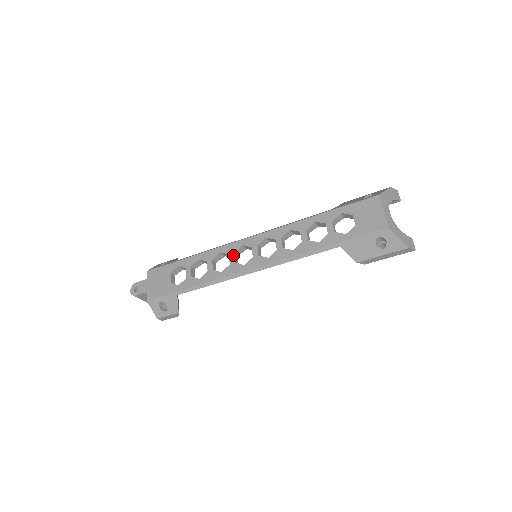
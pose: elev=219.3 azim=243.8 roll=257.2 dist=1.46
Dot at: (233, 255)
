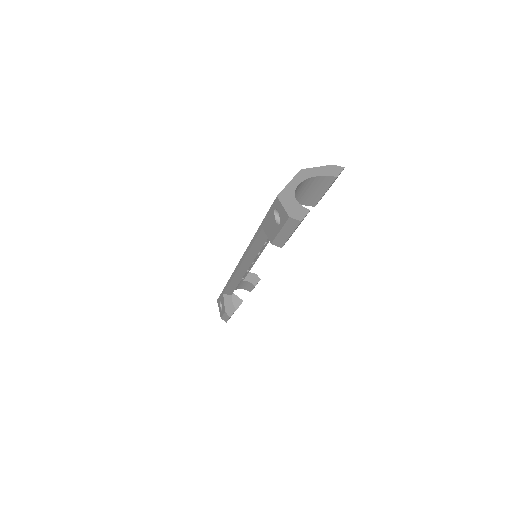
Dot at: occluded
